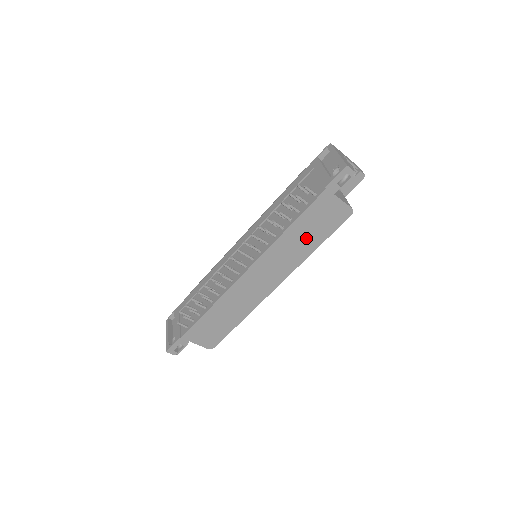
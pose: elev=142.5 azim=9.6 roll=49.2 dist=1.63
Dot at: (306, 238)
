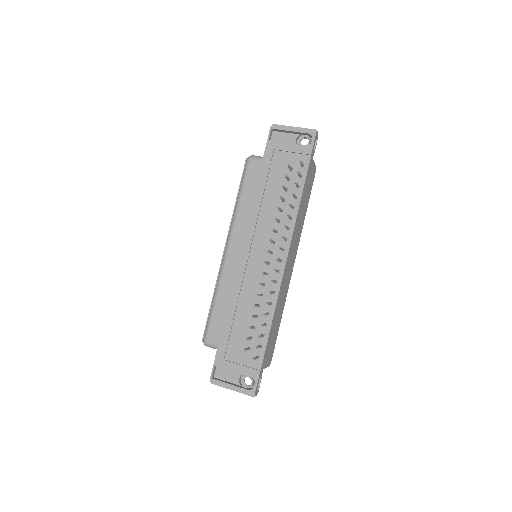
Dot at: (304, 207)
